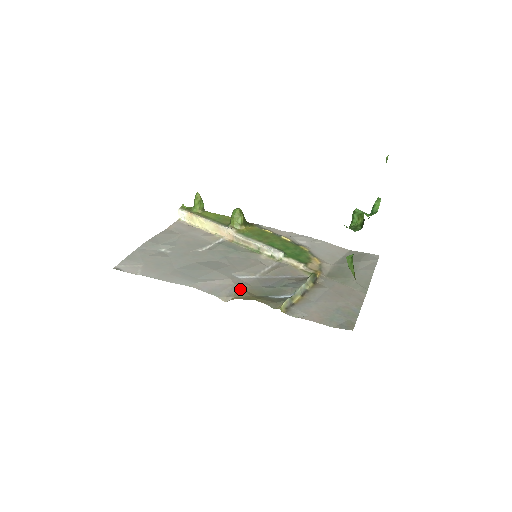
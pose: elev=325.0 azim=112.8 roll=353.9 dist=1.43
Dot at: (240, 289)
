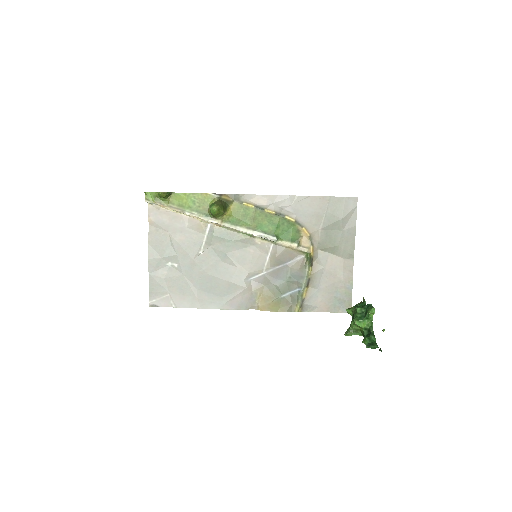
Dot at: (259, 295)
